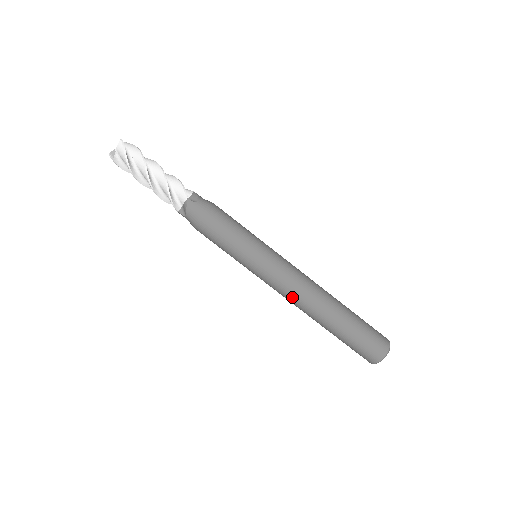
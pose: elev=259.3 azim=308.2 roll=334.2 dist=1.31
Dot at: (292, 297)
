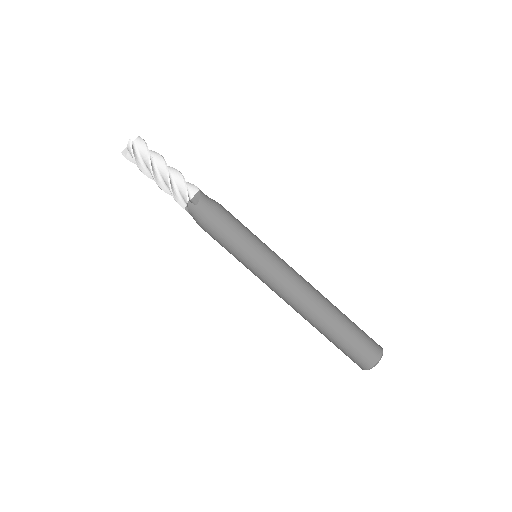
Dot at: (285, 300)
